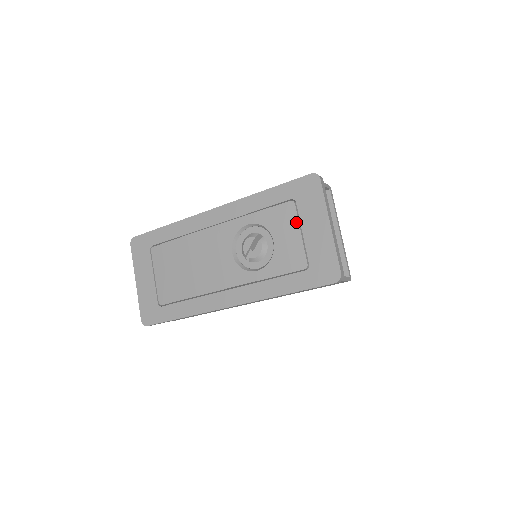
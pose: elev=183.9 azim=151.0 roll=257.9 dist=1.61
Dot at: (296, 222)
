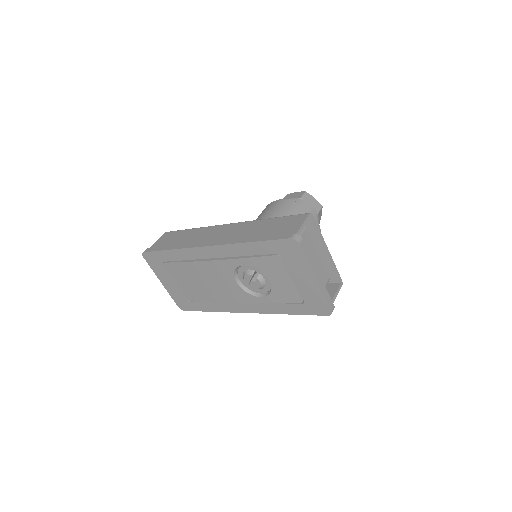
Dot at: (285, 271)
